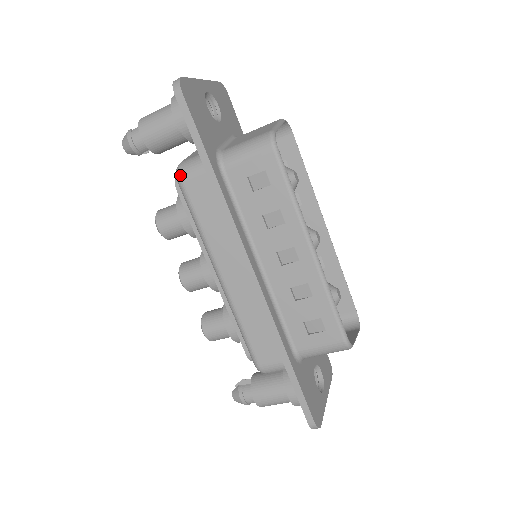
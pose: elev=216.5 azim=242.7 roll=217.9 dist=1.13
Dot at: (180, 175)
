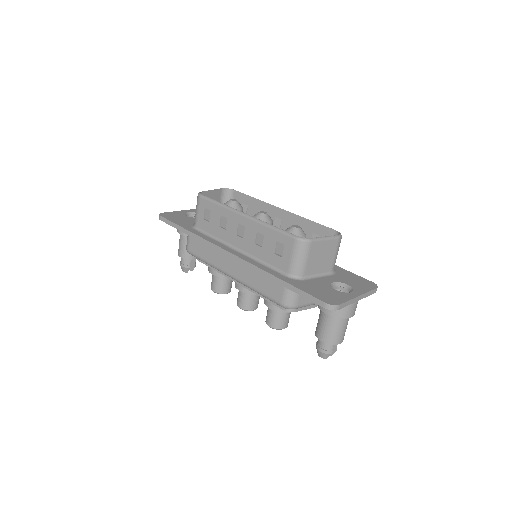
Dot at: (187, 249)
